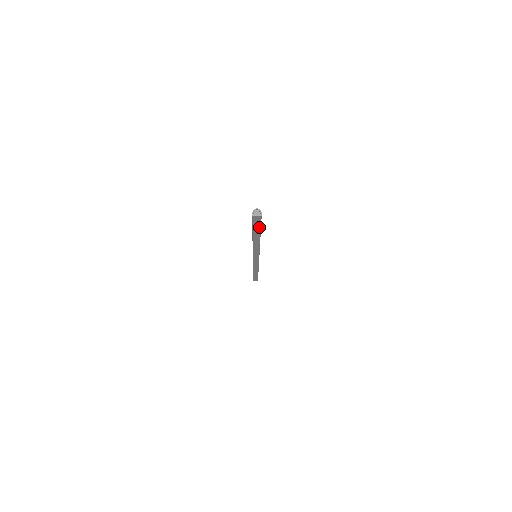
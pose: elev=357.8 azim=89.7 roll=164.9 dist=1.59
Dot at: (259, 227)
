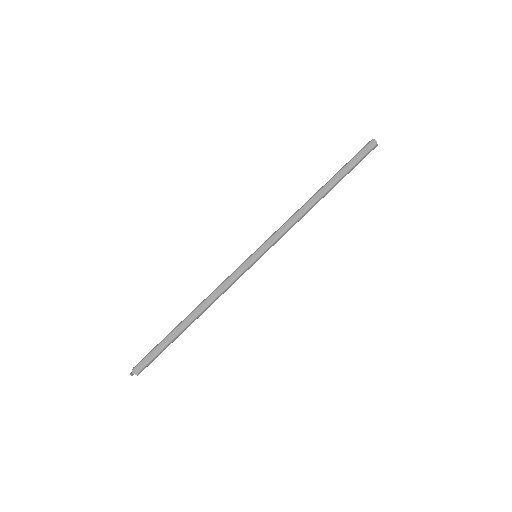
Dot at: (163, 349)
